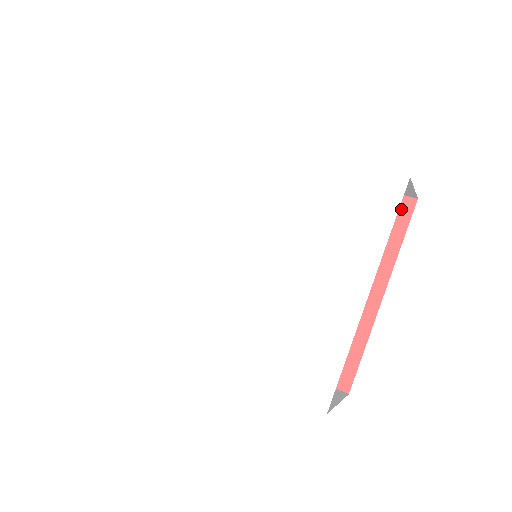
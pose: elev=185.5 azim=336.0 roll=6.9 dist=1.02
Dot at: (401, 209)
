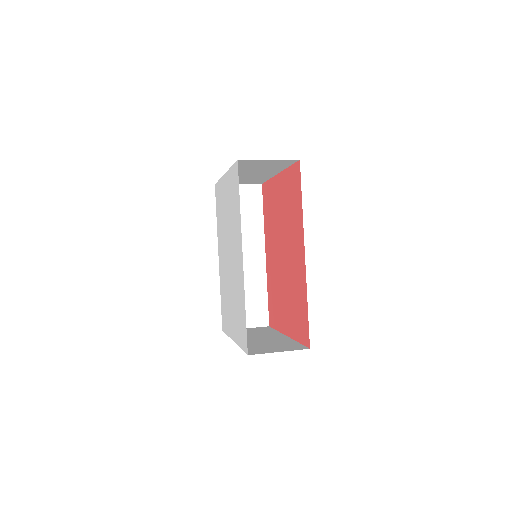
Dot at: (306, 338)
